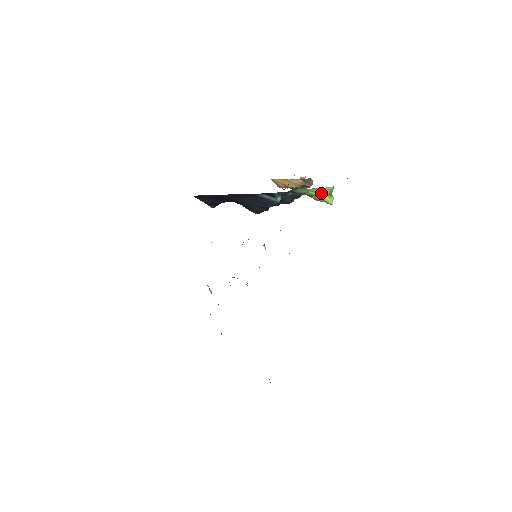
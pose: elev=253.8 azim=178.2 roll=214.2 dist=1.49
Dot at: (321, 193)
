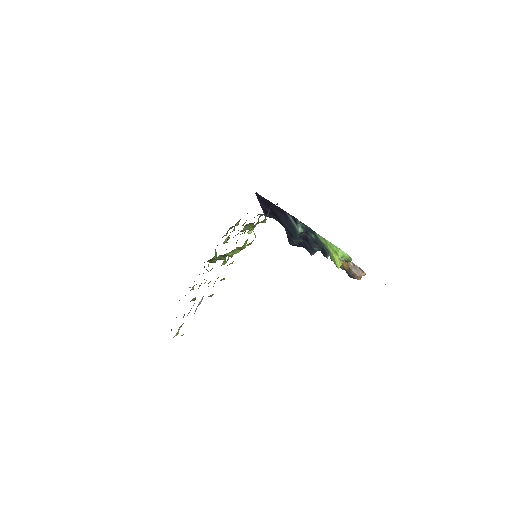
Dot at: (335, 252)
